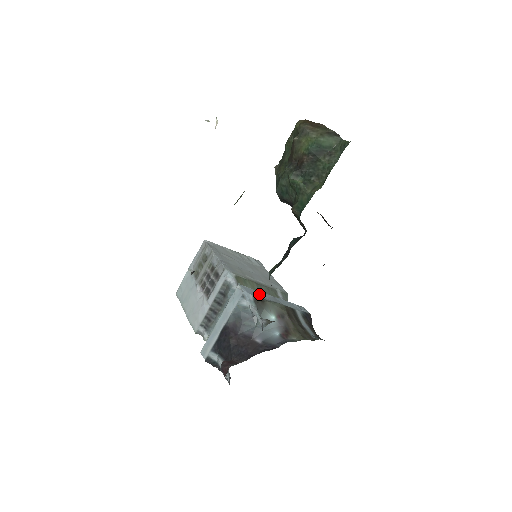
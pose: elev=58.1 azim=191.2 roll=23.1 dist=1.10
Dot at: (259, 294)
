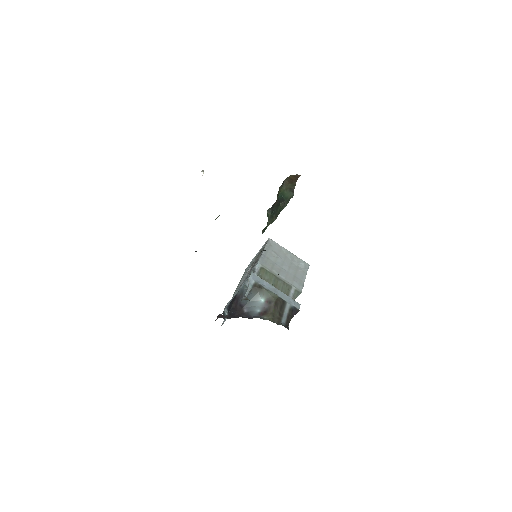
Dot at: (263, 283)
